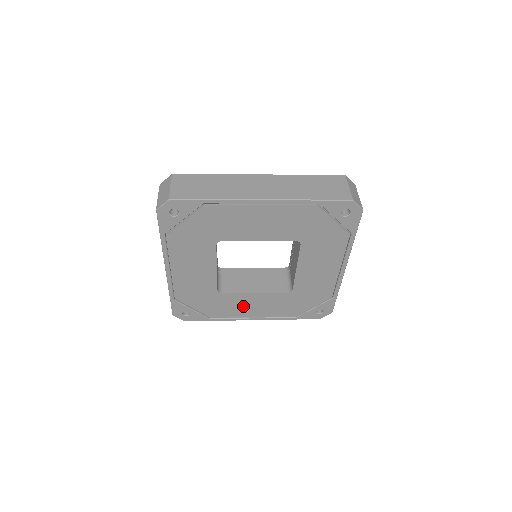
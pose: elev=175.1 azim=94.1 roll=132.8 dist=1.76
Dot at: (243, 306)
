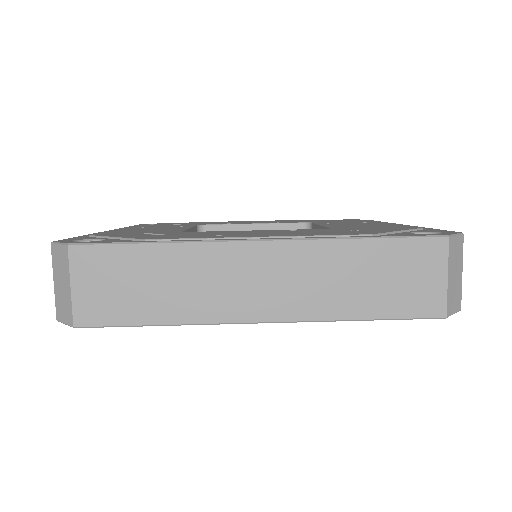
Dot at: occluded
